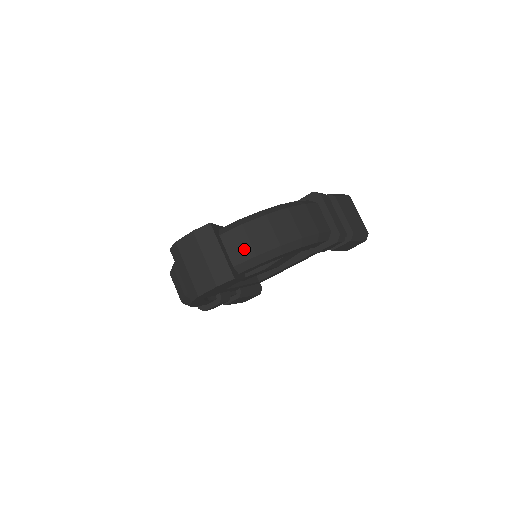
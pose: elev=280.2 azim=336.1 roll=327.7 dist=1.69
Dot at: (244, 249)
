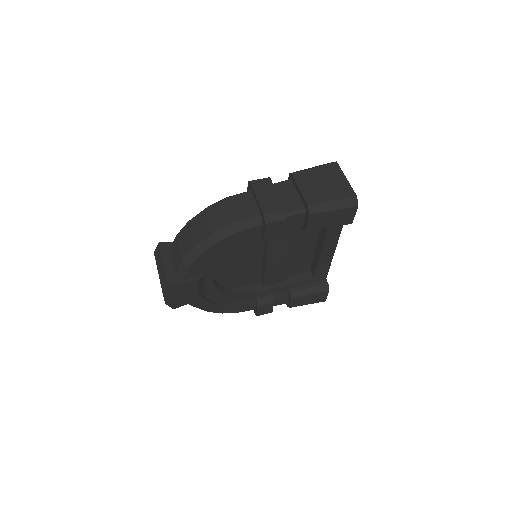
Dot at: (178, 257)
